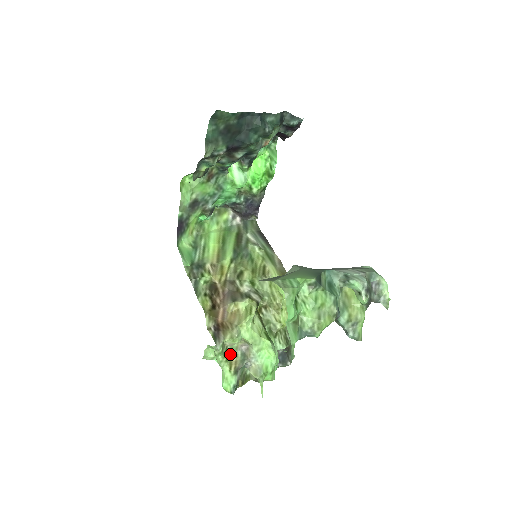
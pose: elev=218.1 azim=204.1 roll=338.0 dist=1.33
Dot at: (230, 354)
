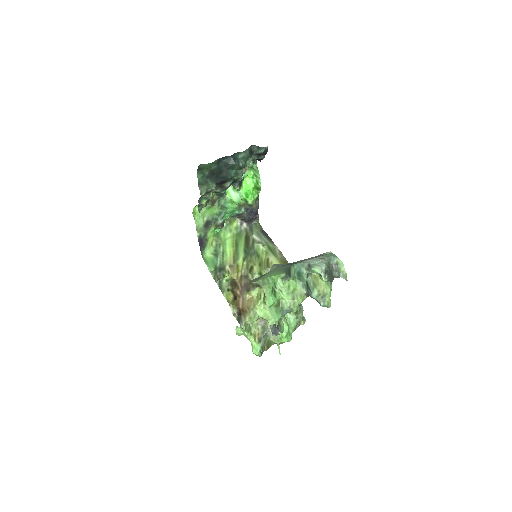
Dot at: (253, 329)
